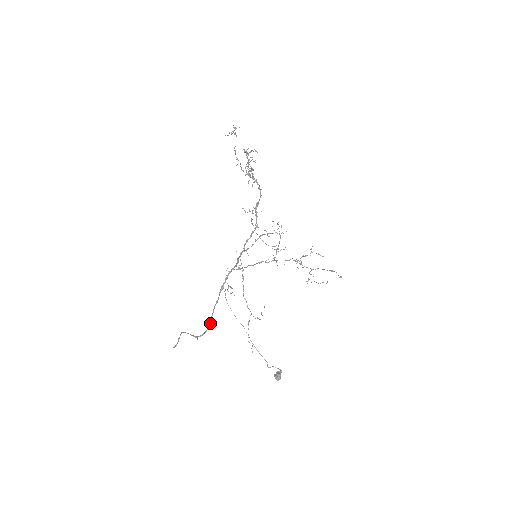
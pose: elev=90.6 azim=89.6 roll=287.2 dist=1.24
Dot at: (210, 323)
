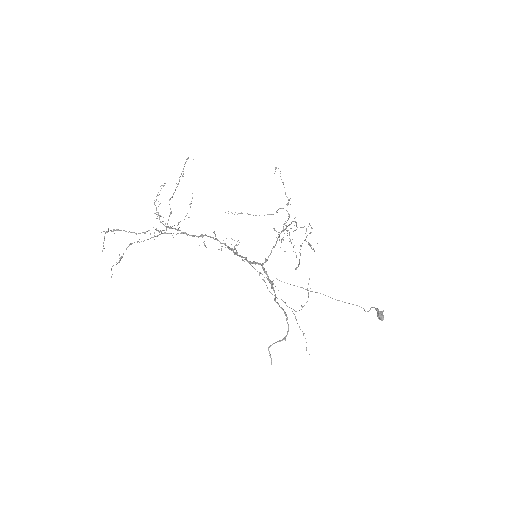
Dot at: (287, 318)
